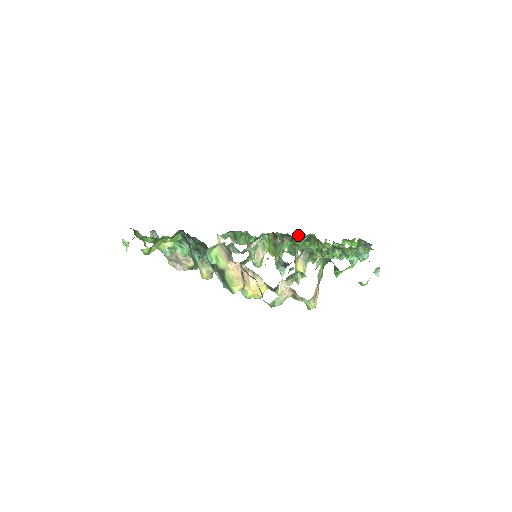
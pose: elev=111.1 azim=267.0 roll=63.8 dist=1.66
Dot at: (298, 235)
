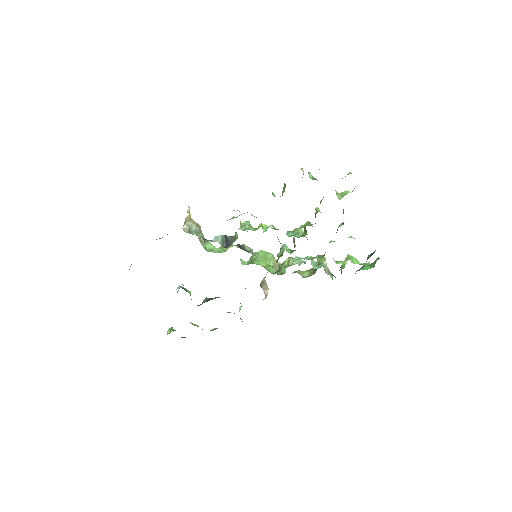
Dot at: occluded
